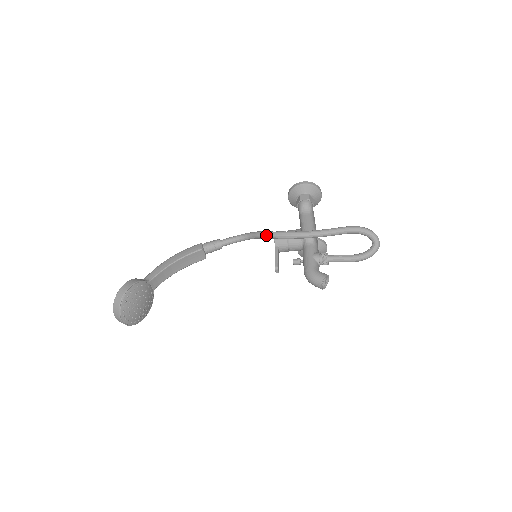
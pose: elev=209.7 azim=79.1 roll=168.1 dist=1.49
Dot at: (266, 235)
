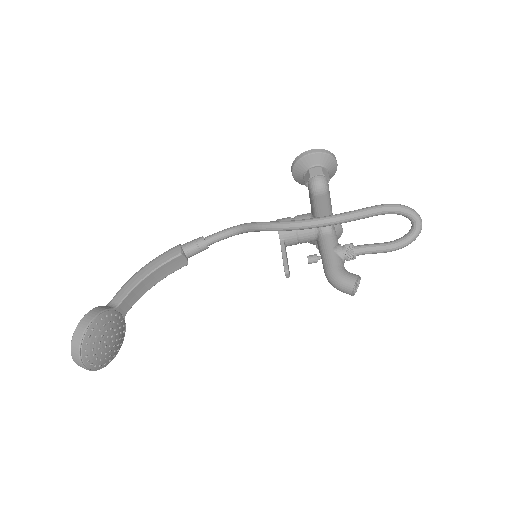
Dot at: (267, 227)
